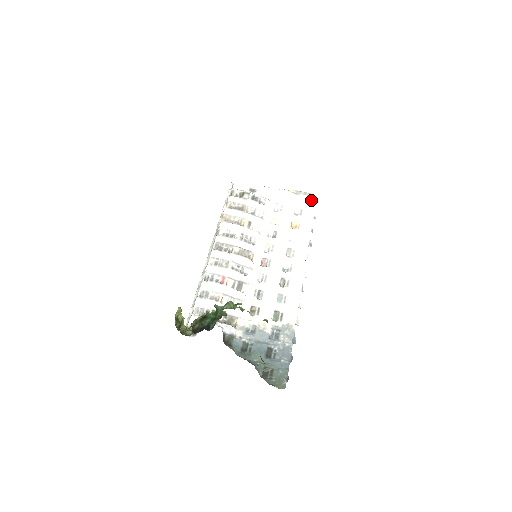
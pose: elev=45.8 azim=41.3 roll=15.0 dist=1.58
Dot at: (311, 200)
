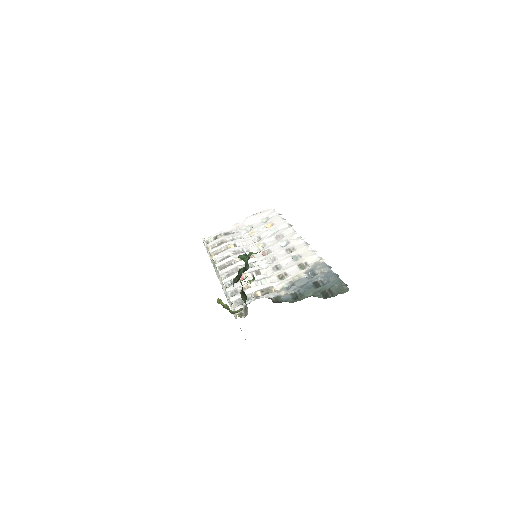
Dot at: (269, 210)
